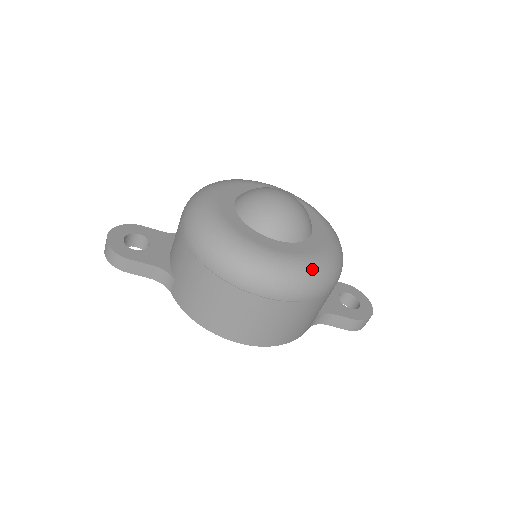
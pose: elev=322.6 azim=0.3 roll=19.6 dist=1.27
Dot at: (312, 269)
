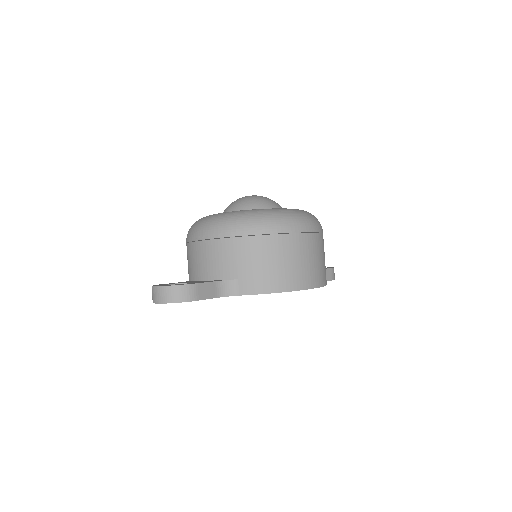
Dot at: occluded
